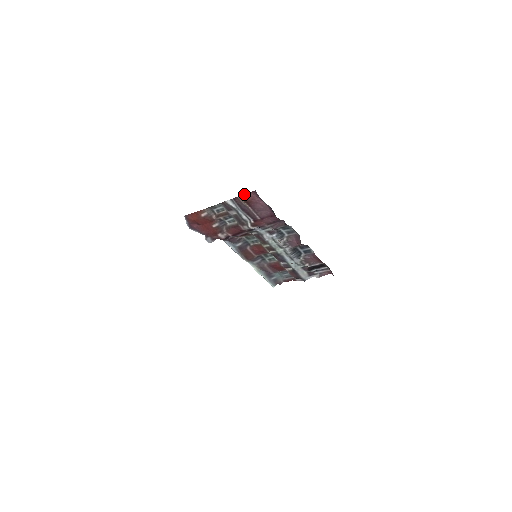
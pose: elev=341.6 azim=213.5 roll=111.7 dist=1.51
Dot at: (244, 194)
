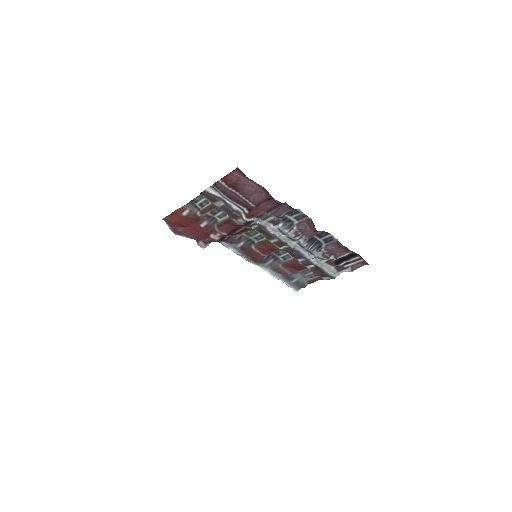
Dot at: occluded
